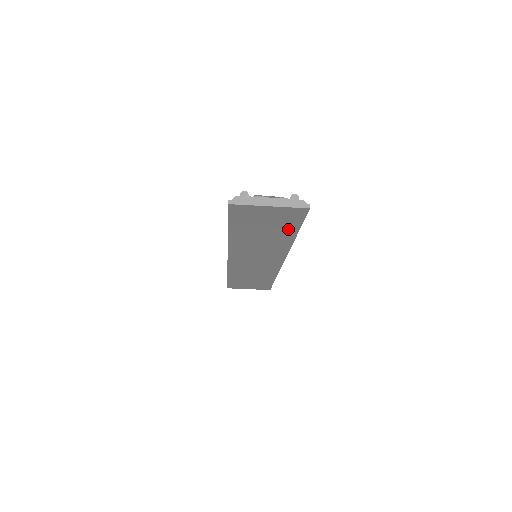
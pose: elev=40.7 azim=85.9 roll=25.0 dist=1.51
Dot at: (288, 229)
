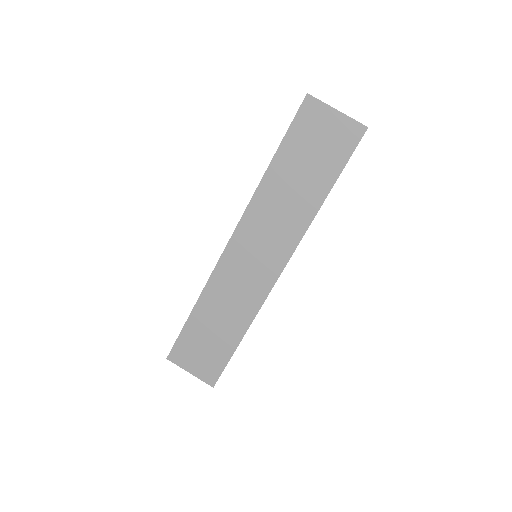
Dot at: (329, 172)
